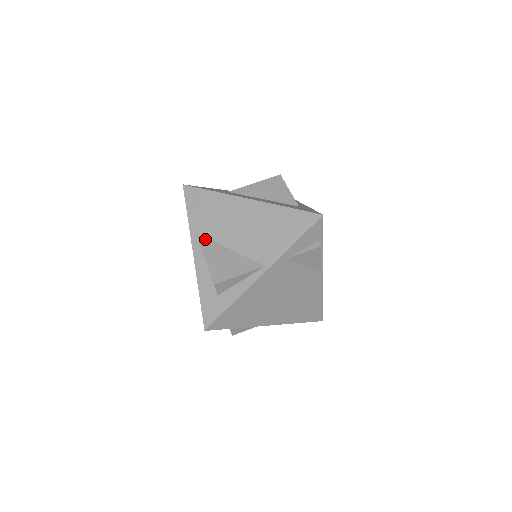
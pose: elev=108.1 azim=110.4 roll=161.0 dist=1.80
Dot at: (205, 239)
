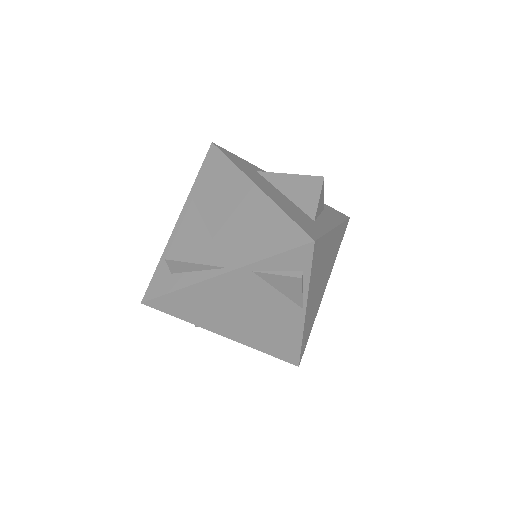
Dot at: (195, 209)
